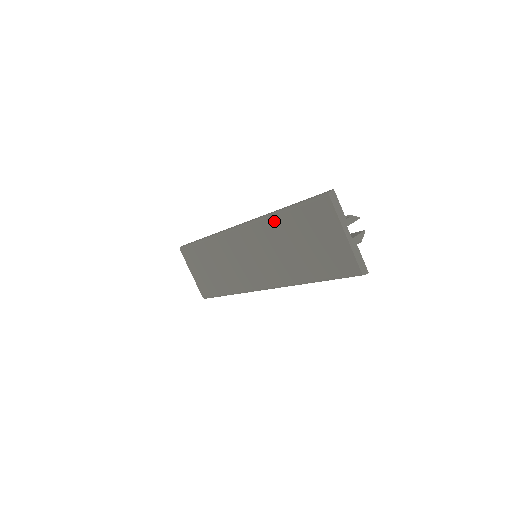
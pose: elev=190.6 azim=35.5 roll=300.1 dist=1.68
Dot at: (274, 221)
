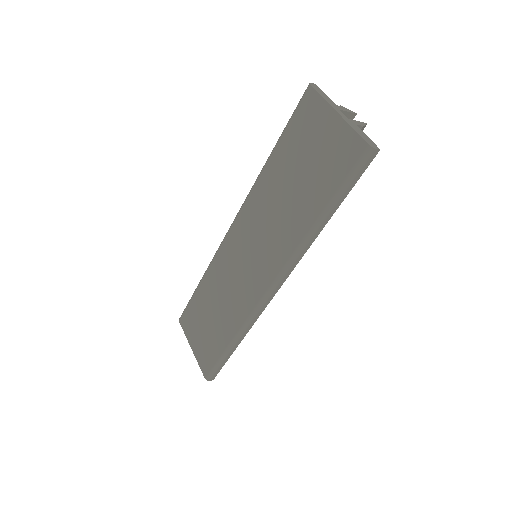
Dot at: (264, 176)
